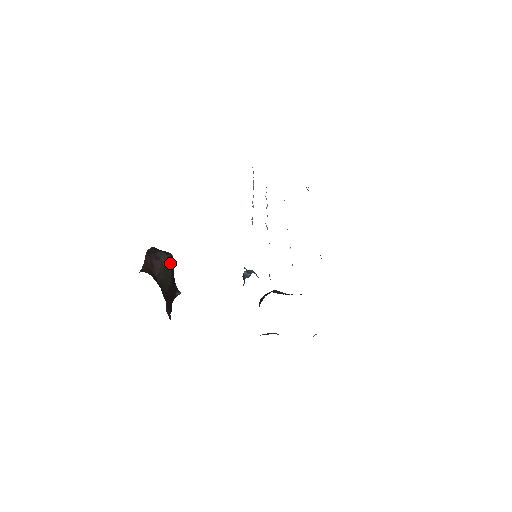
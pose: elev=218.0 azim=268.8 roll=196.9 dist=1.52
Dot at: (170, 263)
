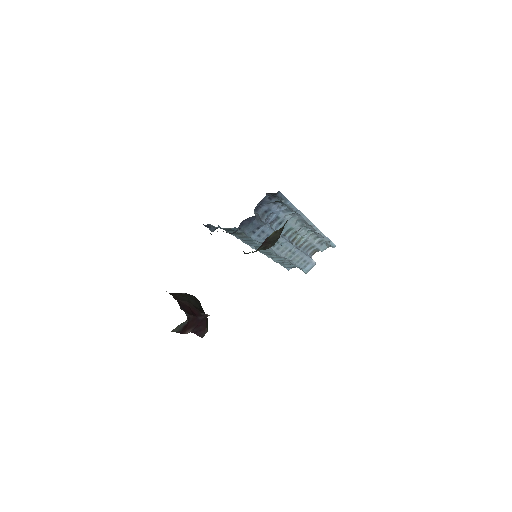
Dot at: (189, 296)
